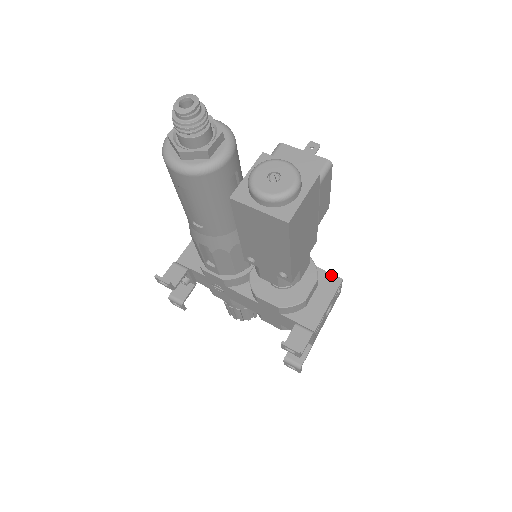
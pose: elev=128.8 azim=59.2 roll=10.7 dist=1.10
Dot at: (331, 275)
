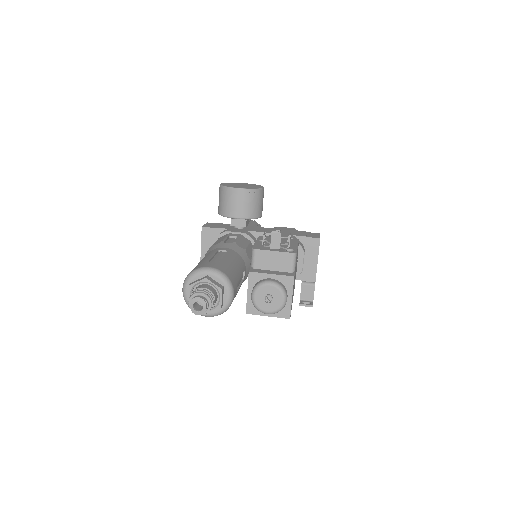
Dot at: (311, 239)
